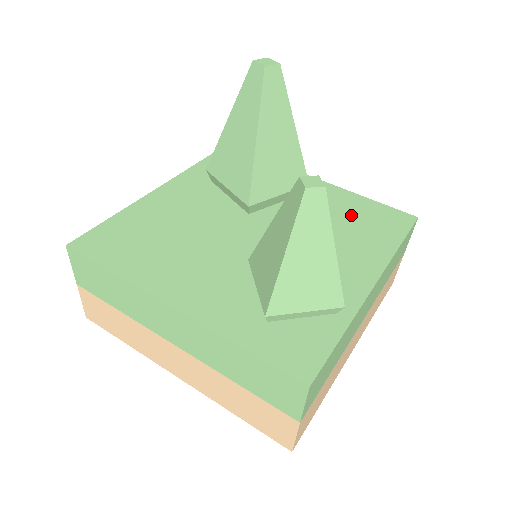
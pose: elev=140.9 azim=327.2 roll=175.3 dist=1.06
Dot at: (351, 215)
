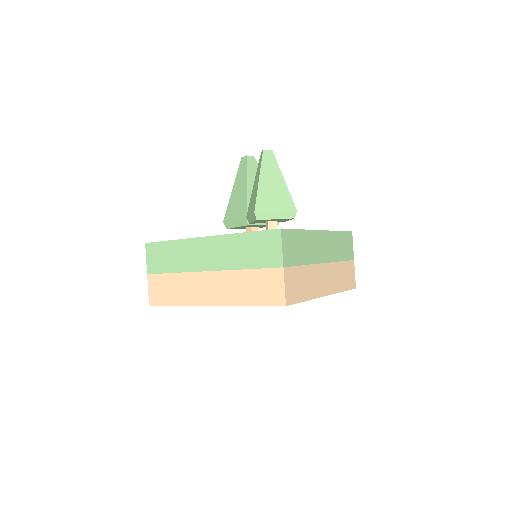
Dot at: occluded
